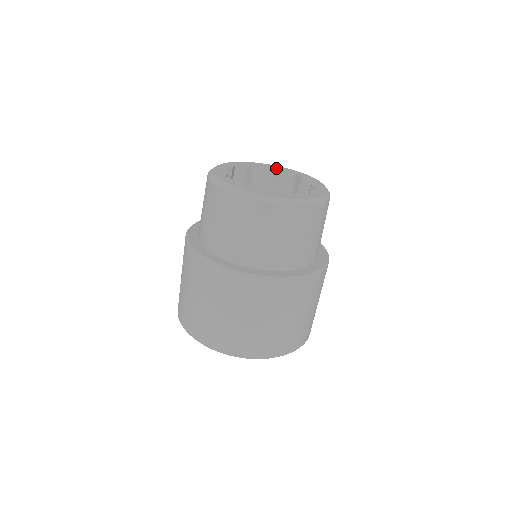
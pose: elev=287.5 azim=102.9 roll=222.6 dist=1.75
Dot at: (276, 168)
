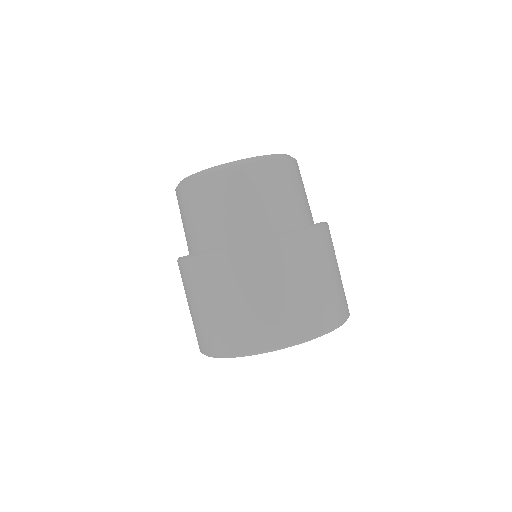
Dot at: occluded
